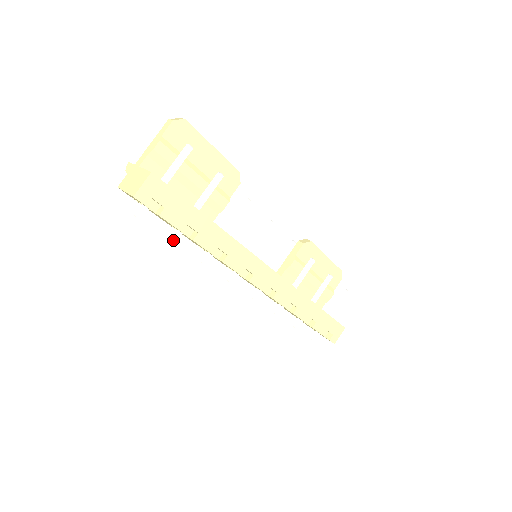
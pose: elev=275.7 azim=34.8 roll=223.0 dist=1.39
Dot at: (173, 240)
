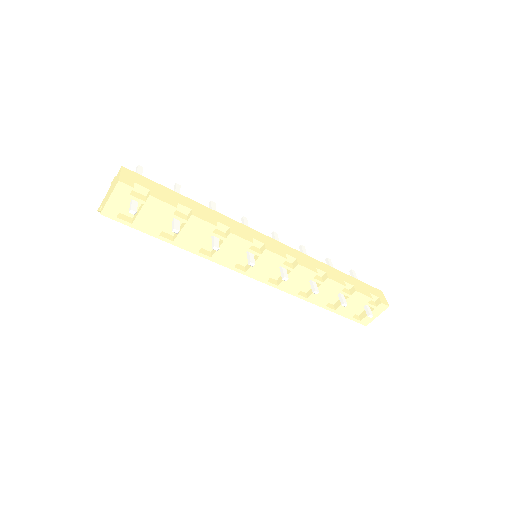
Dot at: (175, 228)
